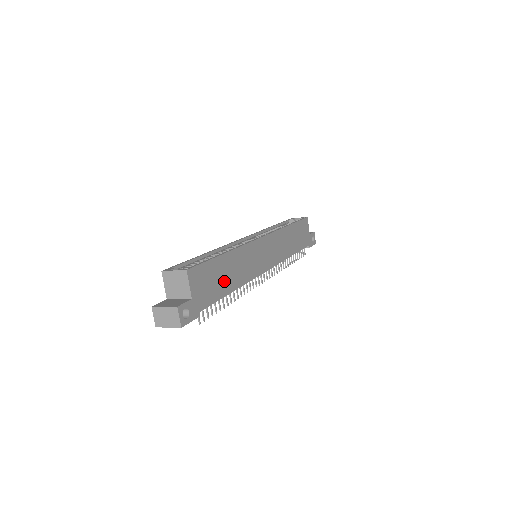
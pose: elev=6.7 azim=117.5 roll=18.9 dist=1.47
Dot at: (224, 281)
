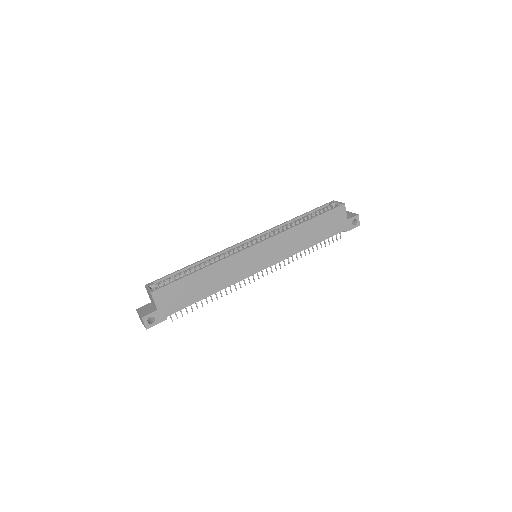
Dot at: (197, 291)
